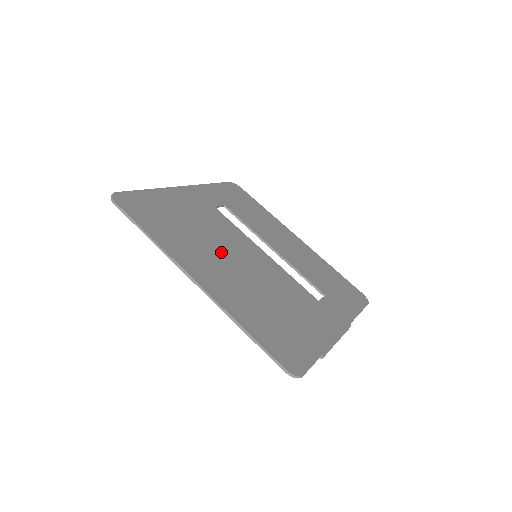
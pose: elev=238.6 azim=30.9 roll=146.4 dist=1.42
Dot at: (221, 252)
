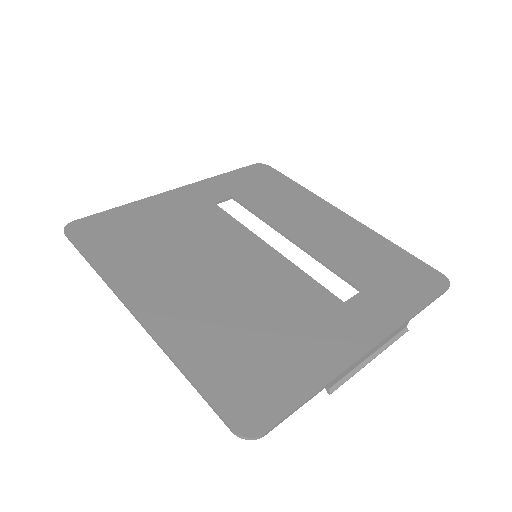
Dot at: (196, 264)
